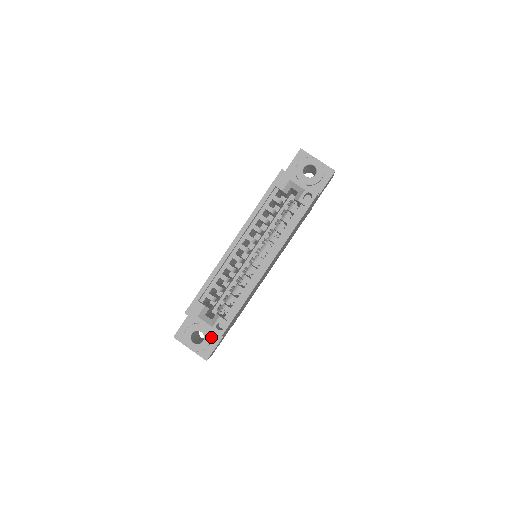
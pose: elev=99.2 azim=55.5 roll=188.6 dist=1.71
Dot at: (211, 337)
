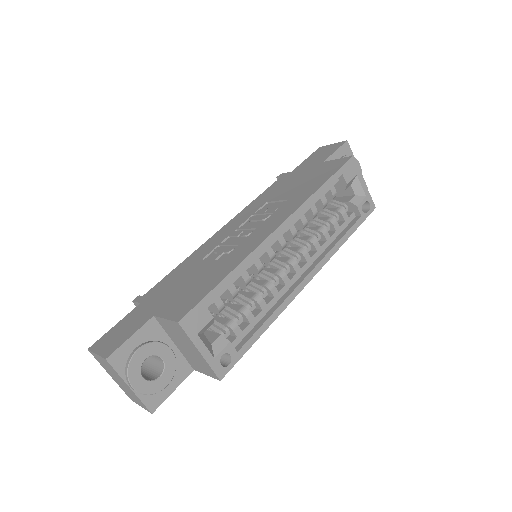
Dot at: (174, 371)
